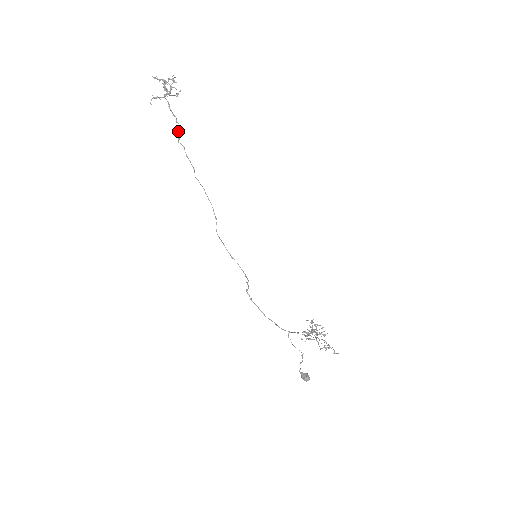
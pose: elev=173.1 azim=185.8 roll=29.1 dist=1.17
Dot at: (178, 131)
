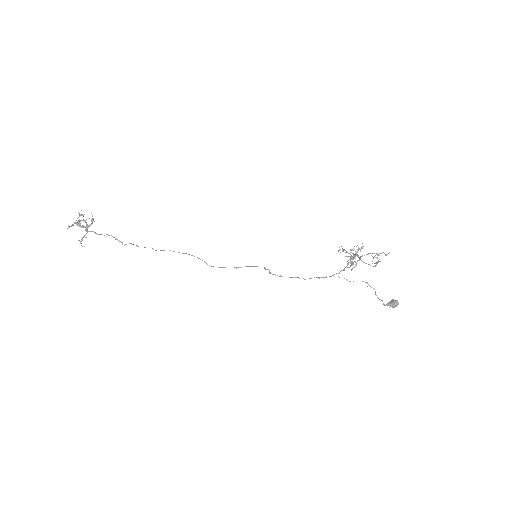
Dot at: occluded
